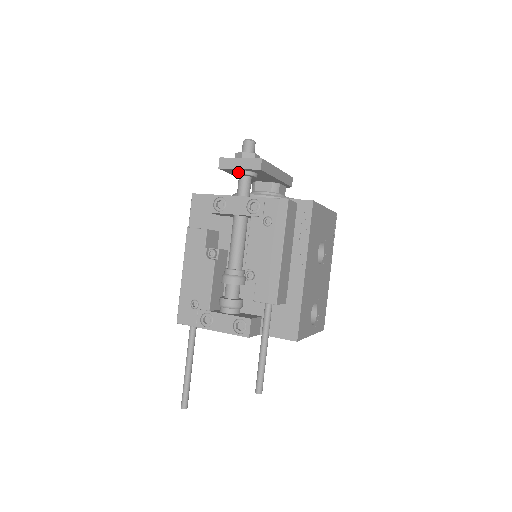
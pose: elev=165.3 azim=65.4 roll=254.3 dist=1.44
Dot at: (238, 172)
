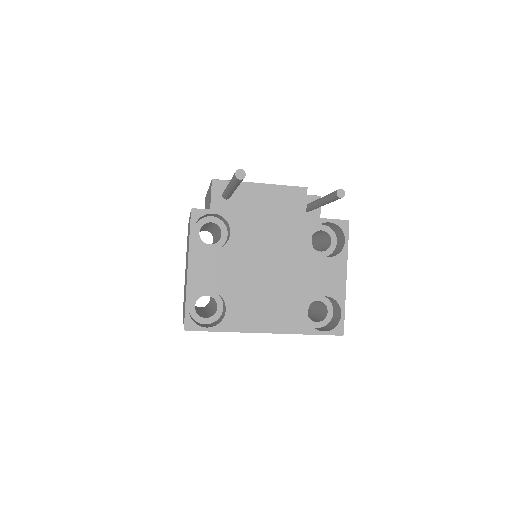
Dot at: occluded
